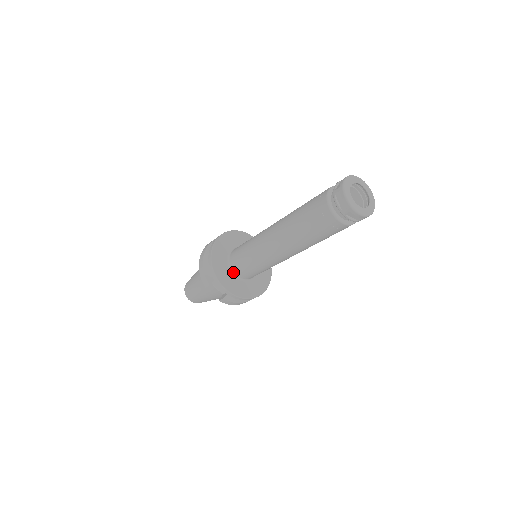
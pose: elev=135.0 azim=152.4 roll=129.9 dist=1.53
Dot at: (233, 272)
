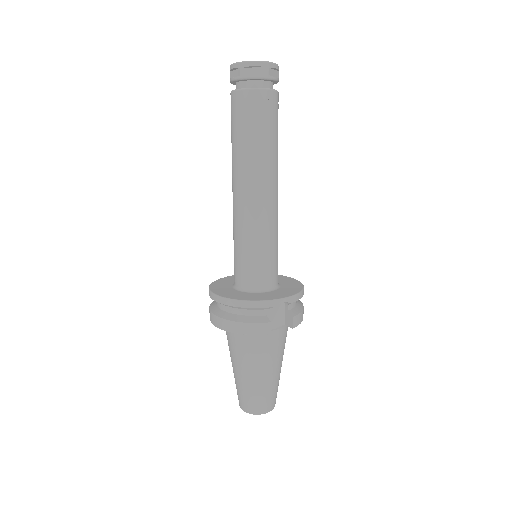
Dot at: (264, 290)
